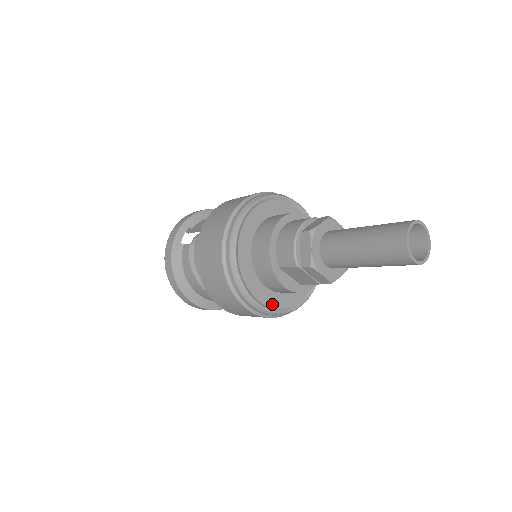
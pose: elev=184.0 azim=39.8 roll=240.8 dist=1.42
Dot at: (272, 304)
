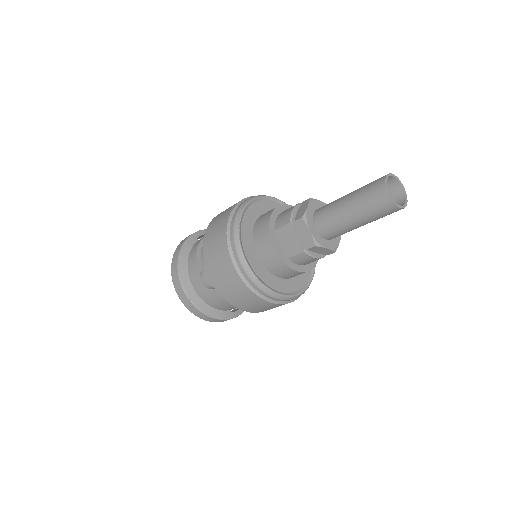
Dot at: (256, 271)
